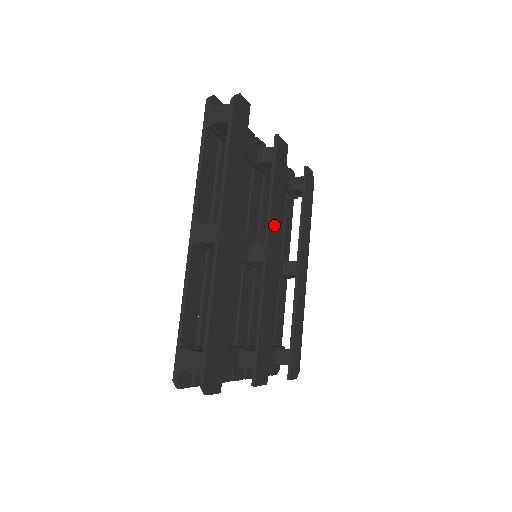
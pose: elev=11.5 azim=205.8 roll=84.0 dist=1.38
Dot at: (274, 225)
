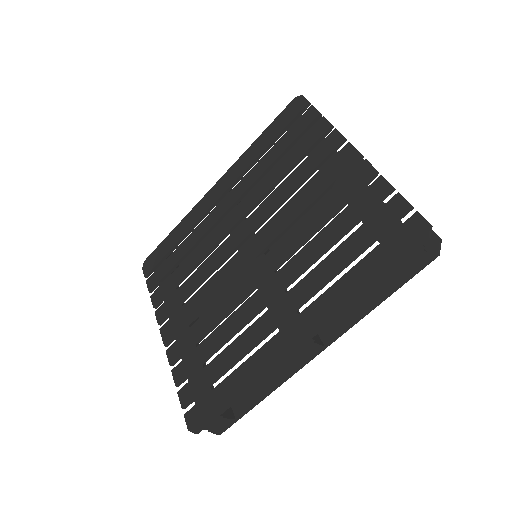
Dot at: occluded
